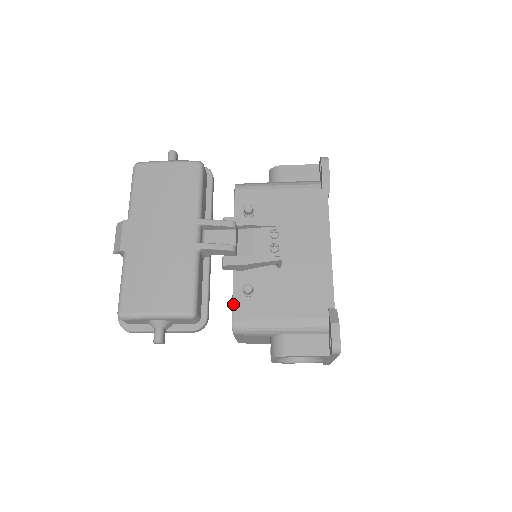
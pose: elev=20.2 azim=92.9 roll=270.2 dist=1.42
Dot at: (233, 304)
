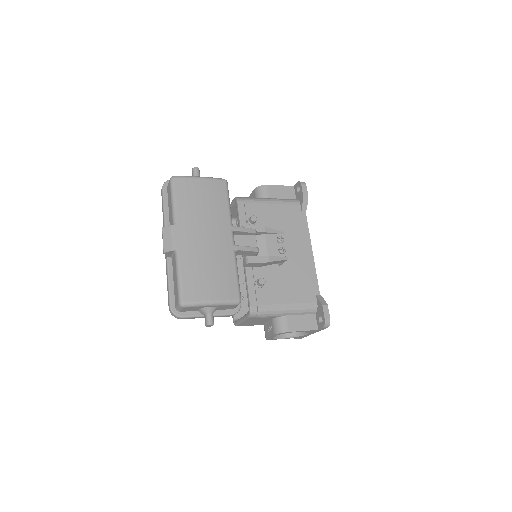
Dot at: (249, 294)
